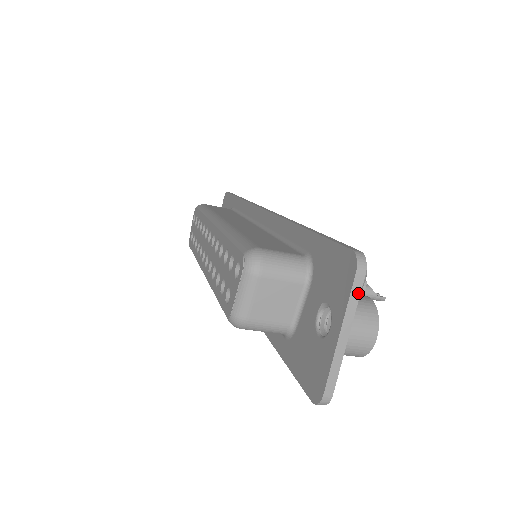
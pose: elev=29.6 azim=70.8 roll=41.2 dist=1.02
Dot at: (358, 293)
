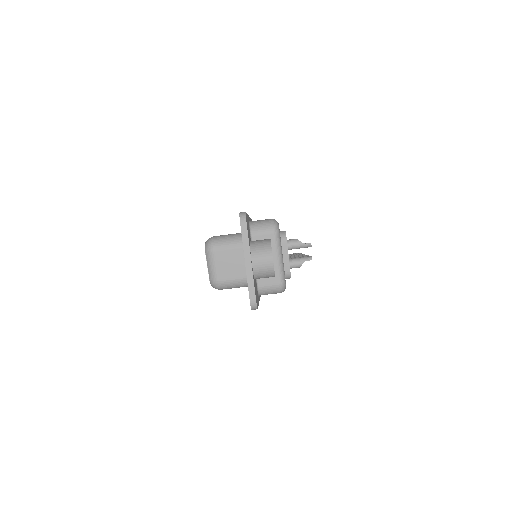
Dot at: (246, 234)
